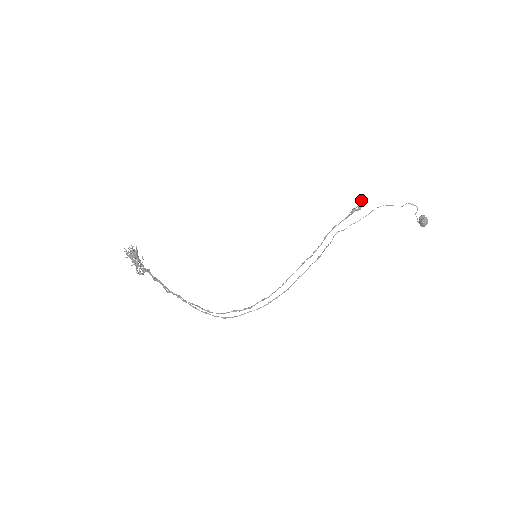
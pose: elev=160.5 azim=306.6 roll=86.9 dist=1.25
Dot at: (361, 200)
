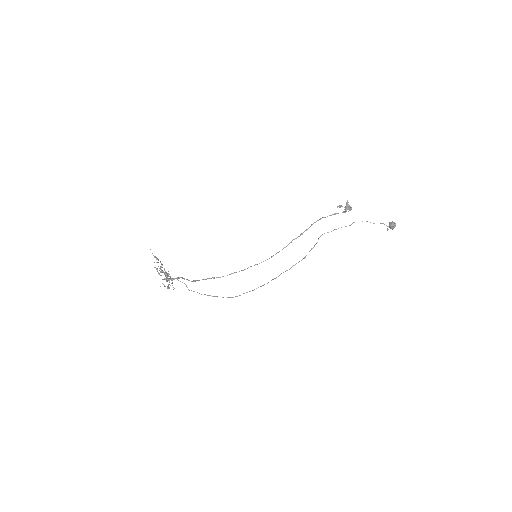
Dot at: (348, 208)
